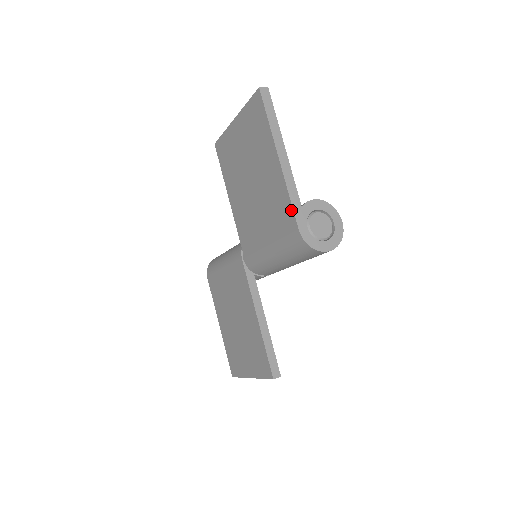
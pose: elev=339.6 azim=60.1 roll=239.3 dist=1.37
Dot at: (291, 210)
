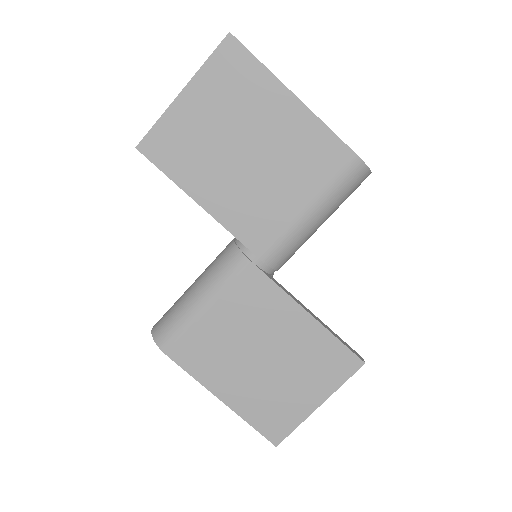
Dot at: (336, 140)
